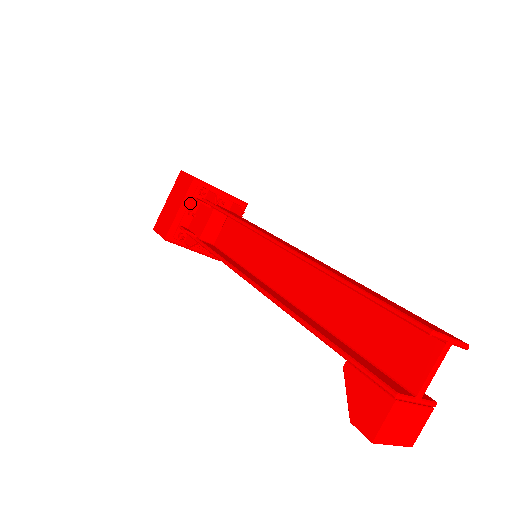
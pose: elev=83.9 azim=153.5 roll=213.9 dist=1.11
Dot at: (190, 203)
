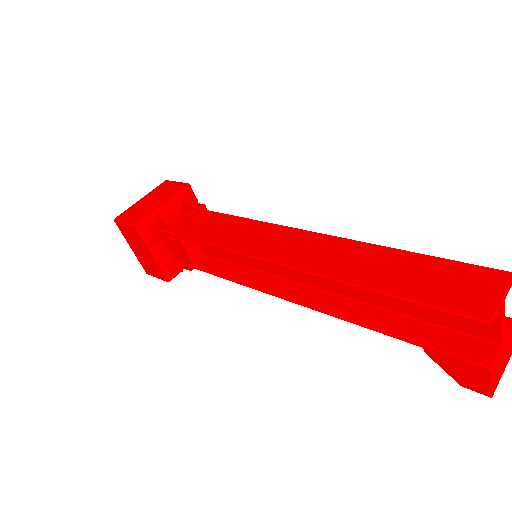
Dot at: (155, 245)
